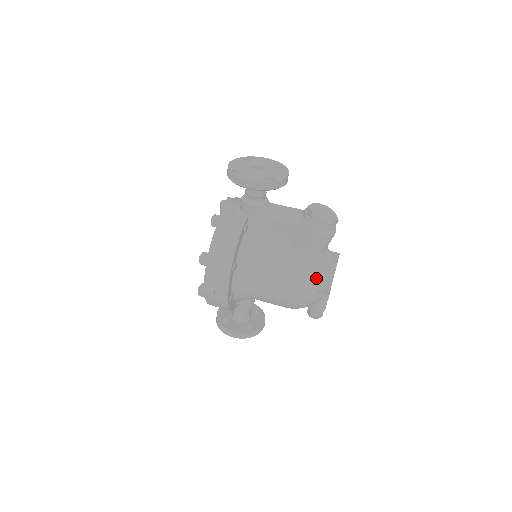
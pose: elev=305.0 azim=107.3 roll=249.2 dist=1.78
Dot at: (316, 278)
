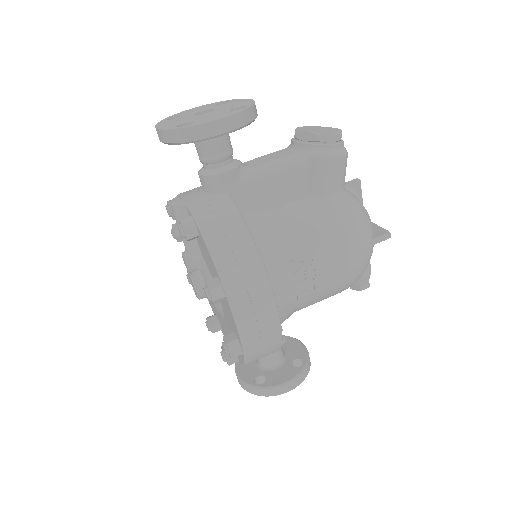
Dot at: (363, 219)
